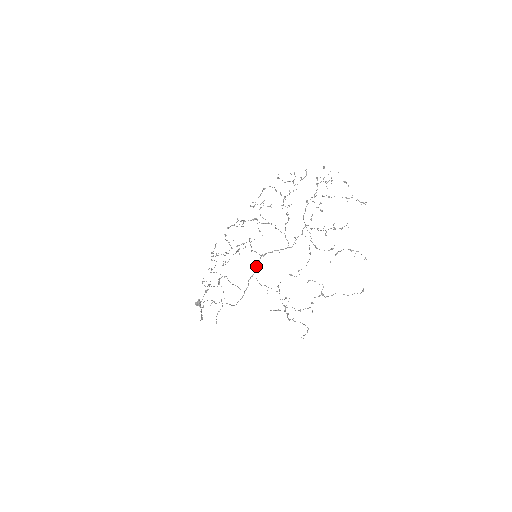
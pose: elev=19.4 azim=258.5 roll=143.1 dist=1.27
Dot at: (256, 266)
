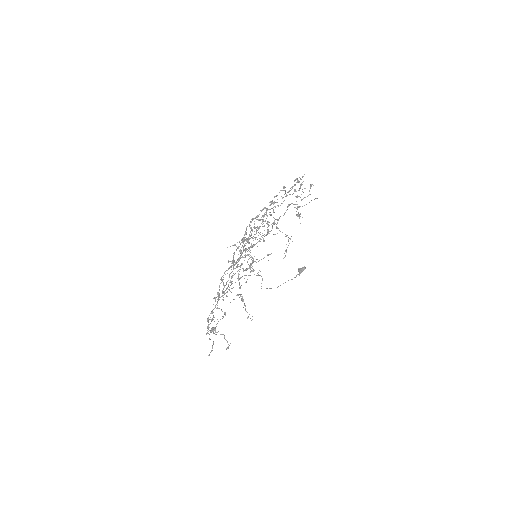
Dot at: (229, 268)
